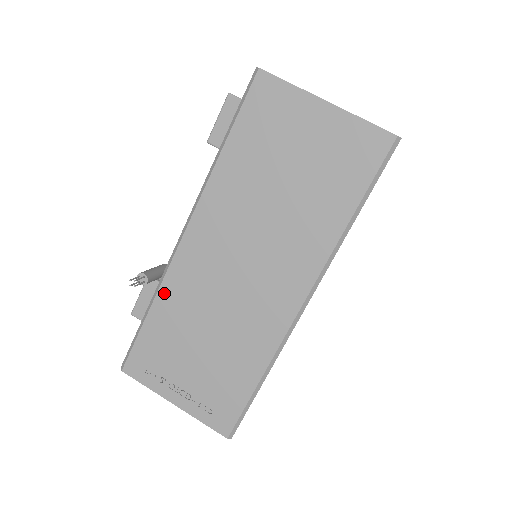
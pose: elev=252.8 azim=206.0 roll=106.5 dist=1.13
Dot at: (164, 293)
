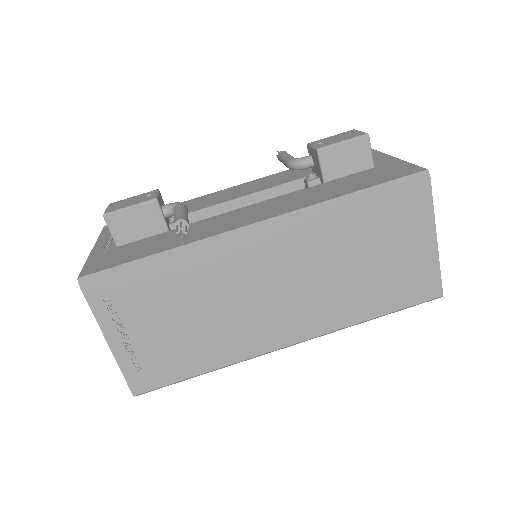
Dot at: (193, 255)
